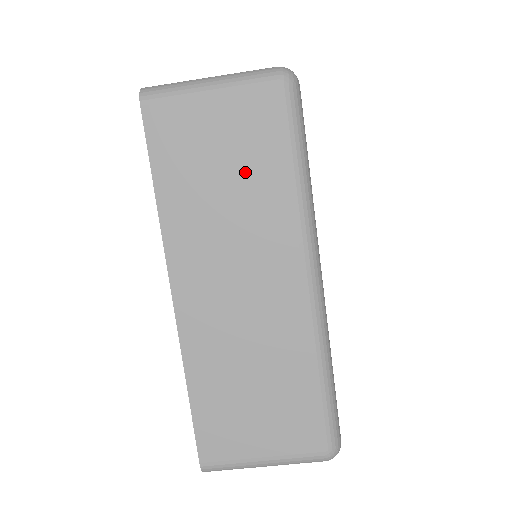
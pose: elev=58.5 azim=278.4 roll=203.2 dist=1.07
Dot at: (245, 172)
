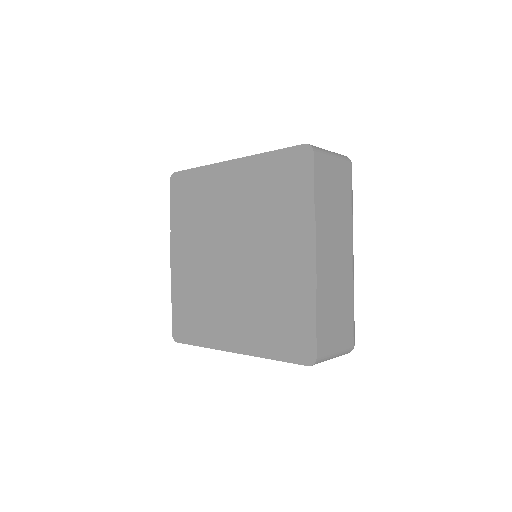
Dot at: occluded
